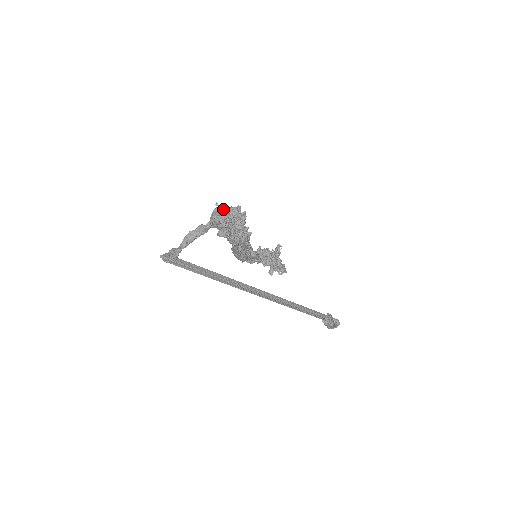
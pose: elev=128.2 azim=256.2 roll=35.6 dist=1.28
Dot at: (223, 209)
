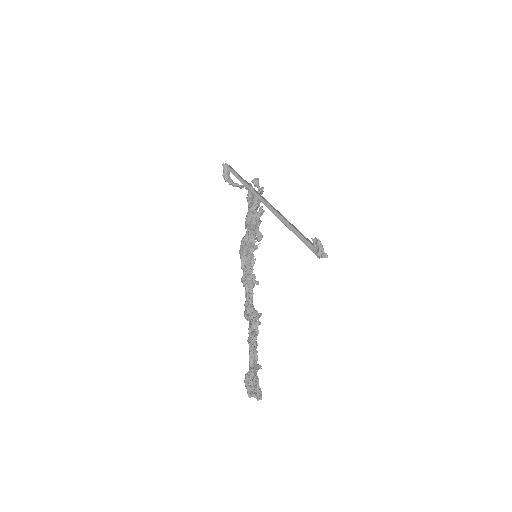
Dot at: occluded
